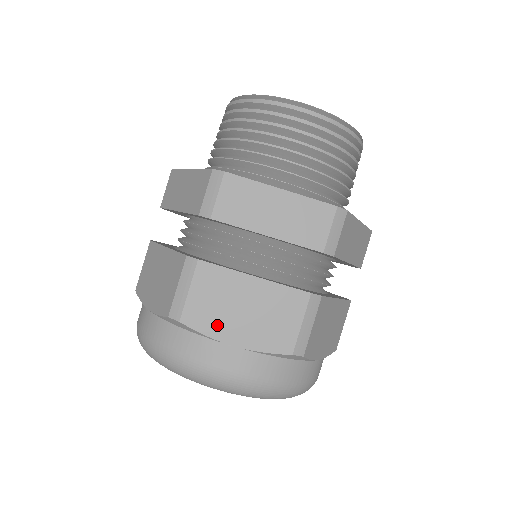
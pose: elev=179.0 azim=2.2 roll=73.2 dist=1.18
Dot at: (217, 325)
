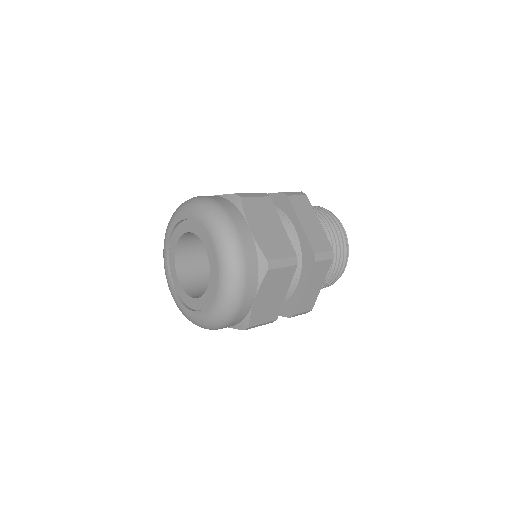
Dot at: (252, 216)
